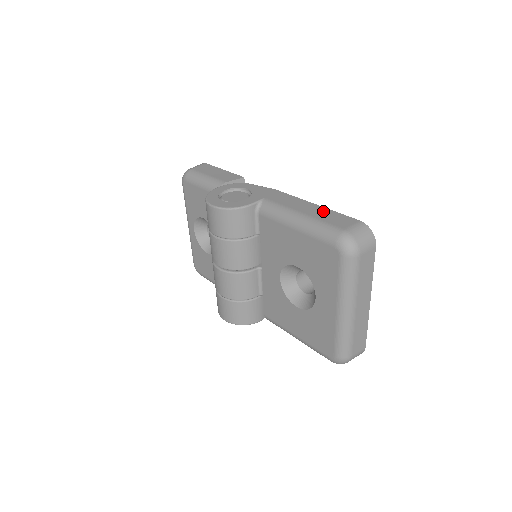
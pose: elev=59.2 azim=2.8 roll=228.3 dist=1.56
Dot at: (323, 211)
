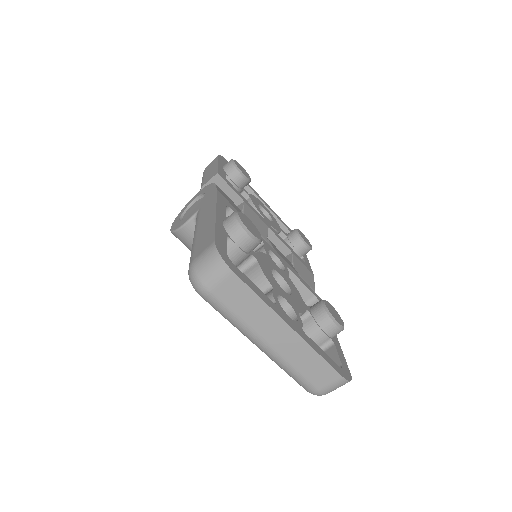
Dot at: (209, 226)
